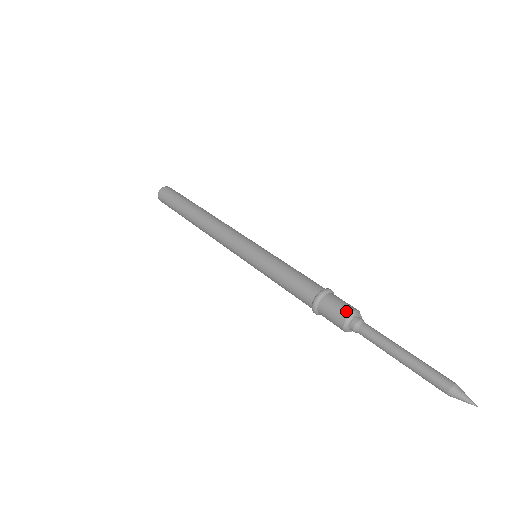
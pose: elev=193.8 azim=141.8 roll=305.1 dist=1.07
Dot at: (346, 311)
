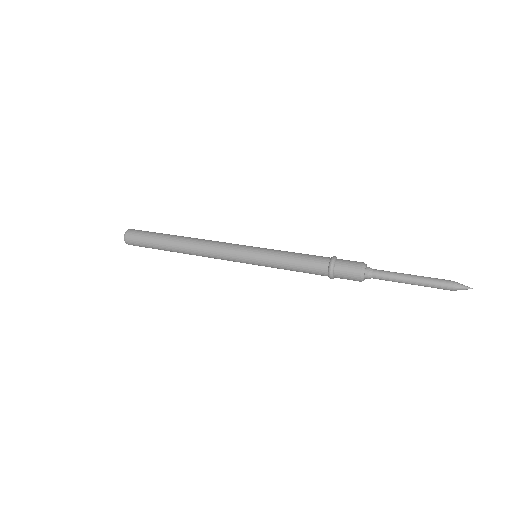
Dot at: (359, 263)
